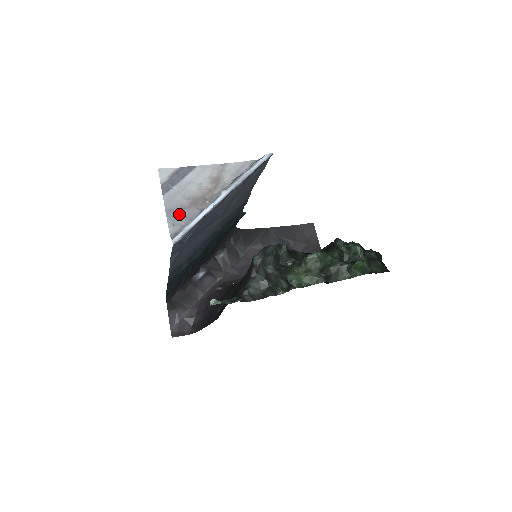
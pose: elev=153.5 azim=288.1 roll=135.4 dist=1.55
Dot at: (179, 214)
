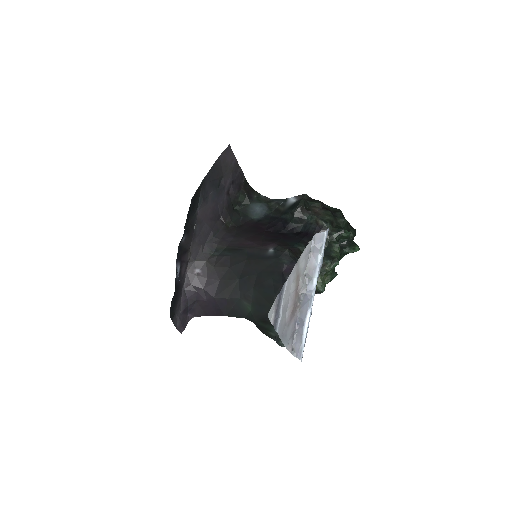
Dot at: (288, 332)
